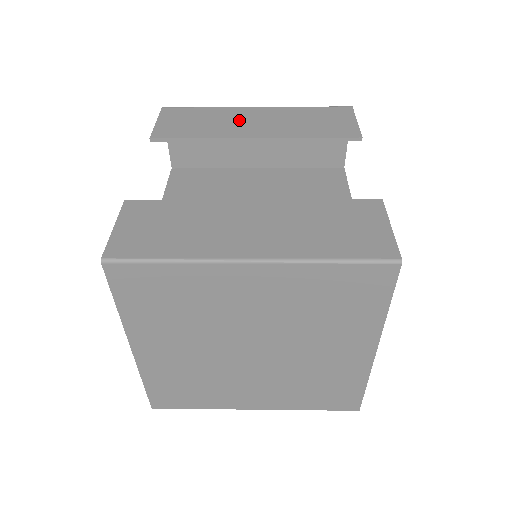
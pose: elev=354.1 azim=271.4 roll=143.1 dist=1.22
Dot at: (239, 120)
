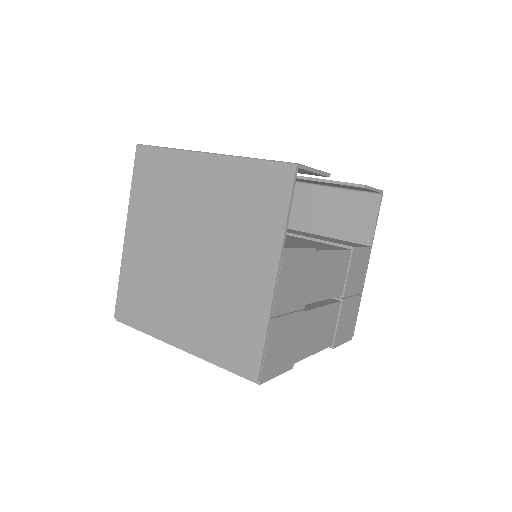
Dot at: occluded
